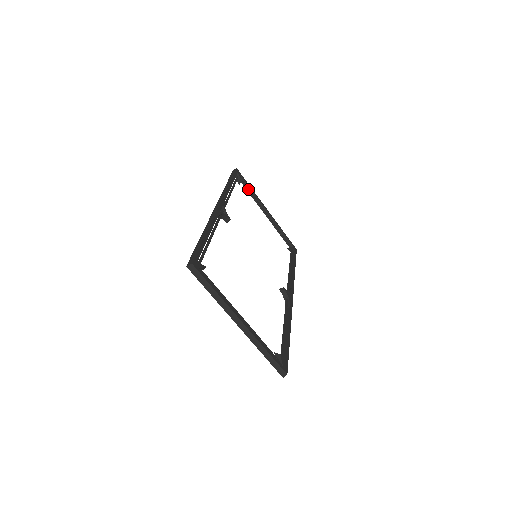
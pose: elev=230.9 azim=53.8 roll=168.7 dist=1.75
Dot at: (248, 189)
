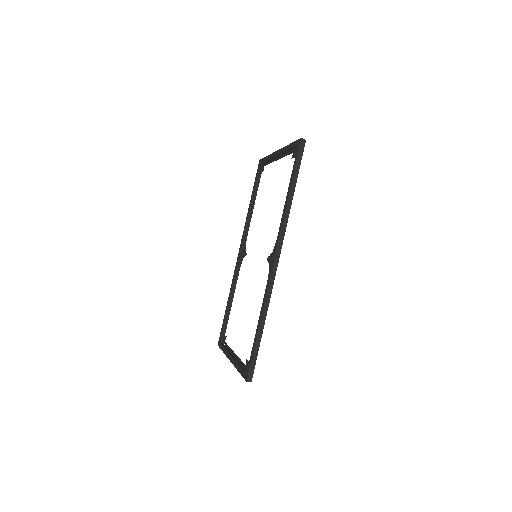
Dot at: occluded
